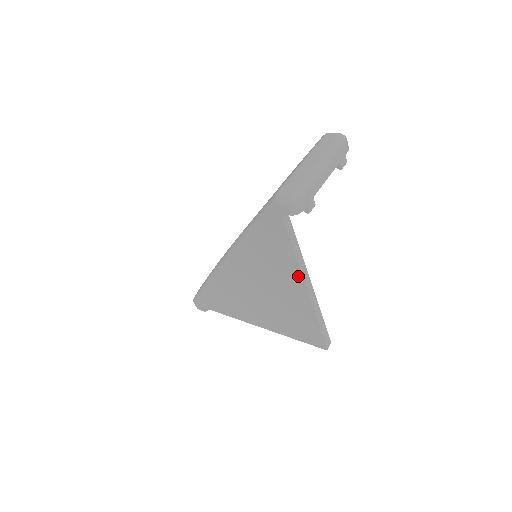
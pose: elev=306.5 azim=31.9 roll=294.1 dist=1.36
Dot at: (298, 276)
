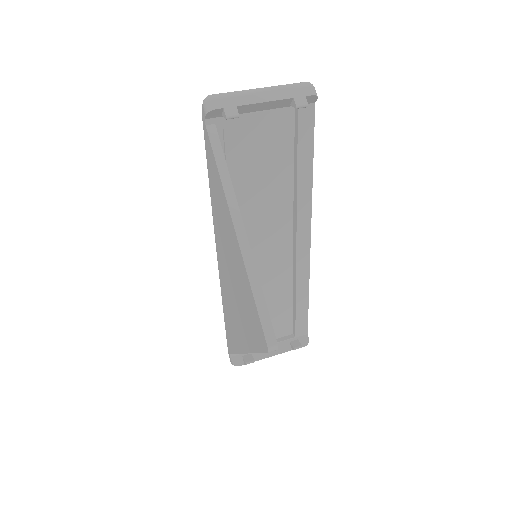
Dot at: (227, 209)
